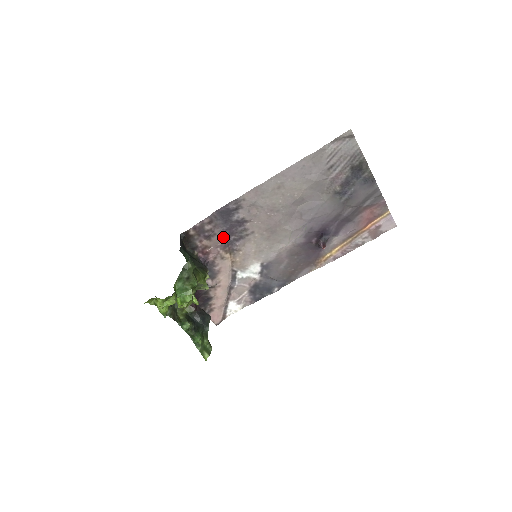
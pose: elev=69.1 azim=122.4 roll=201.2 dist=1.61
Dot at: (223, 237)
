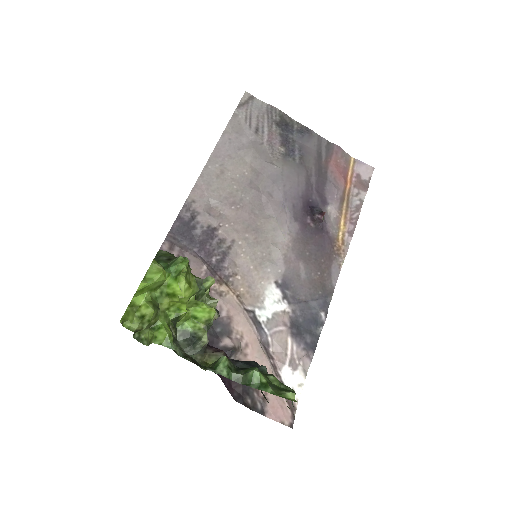
Dot at: (201, 261)
